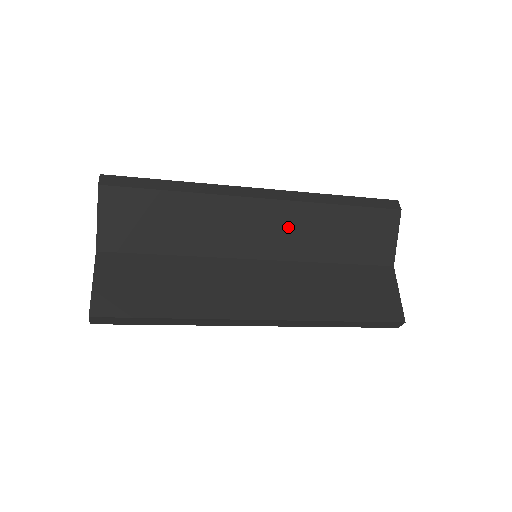
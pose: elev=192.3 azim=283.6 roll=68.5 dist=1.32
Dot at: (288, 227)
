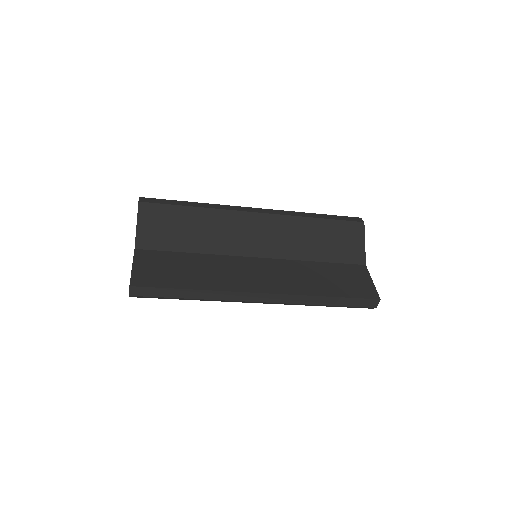
Dot at: (279, 233)
